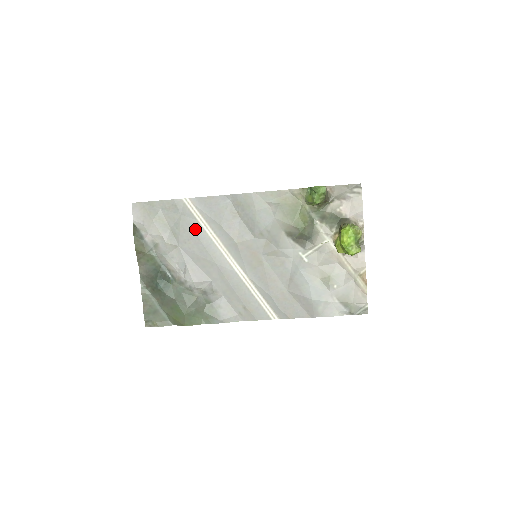
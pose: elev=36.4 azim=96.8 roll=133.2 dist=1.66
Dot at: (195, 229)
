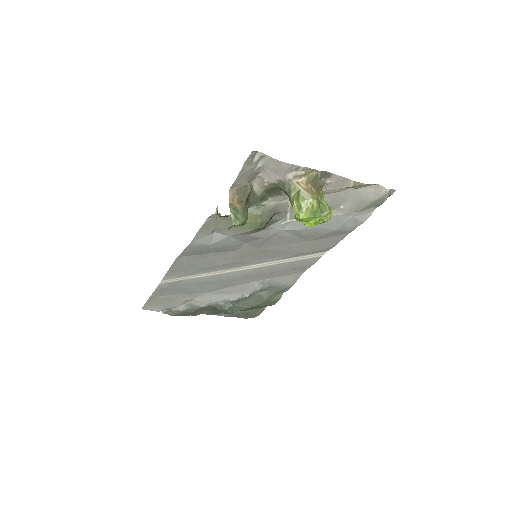
Dot at: (195, 282)
